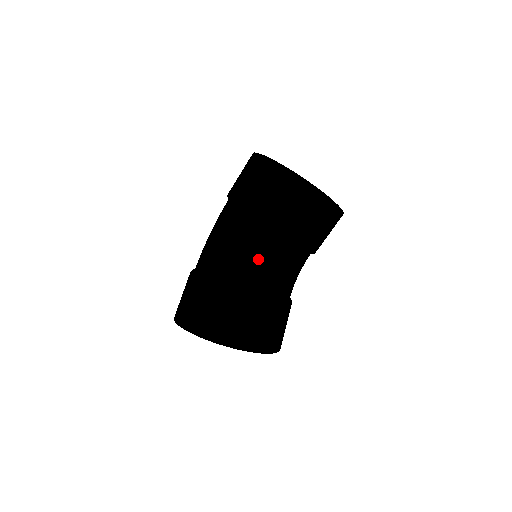
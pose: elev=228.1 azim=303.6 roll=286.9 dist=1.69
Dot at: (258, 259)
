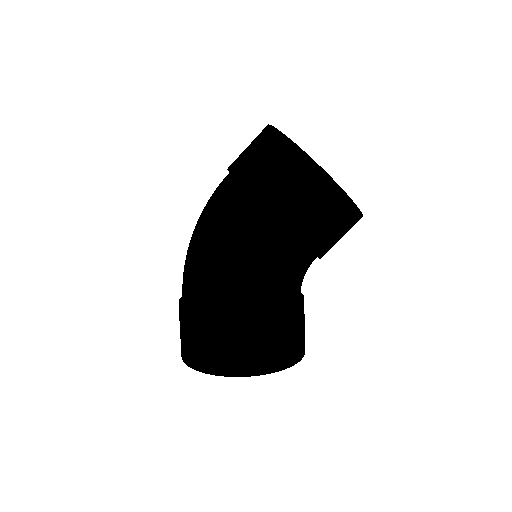
Dot at: (302, 281)
